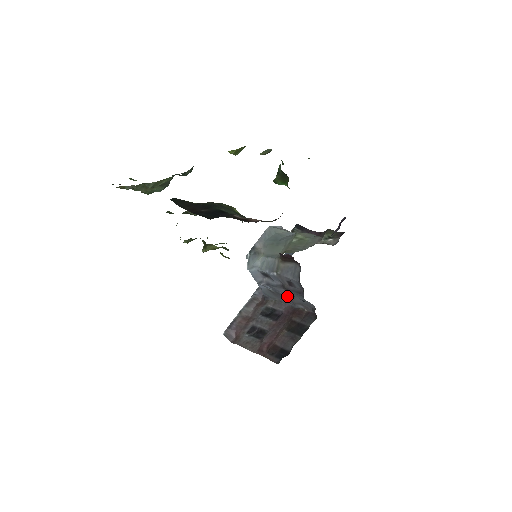
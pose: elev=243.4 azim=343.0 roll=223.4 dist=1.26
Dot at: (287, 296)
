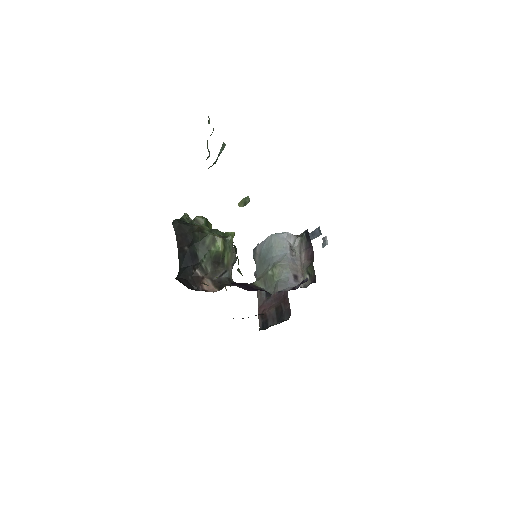
Dot at: occluded
